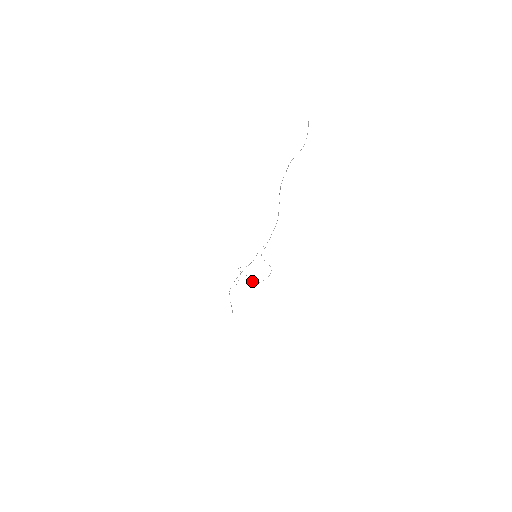
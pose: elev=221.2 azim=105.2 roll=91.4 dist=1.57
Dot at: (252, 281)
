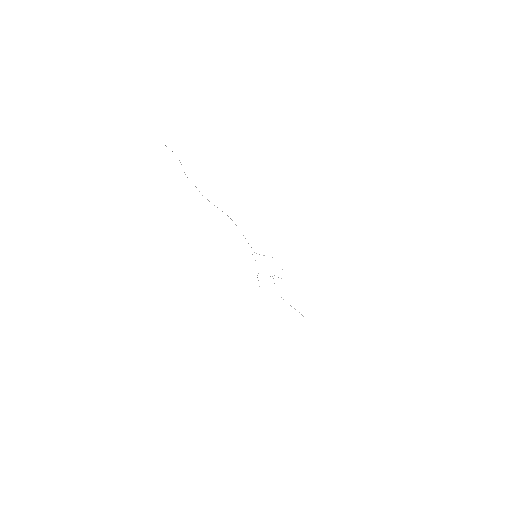
Dot at: occluded
